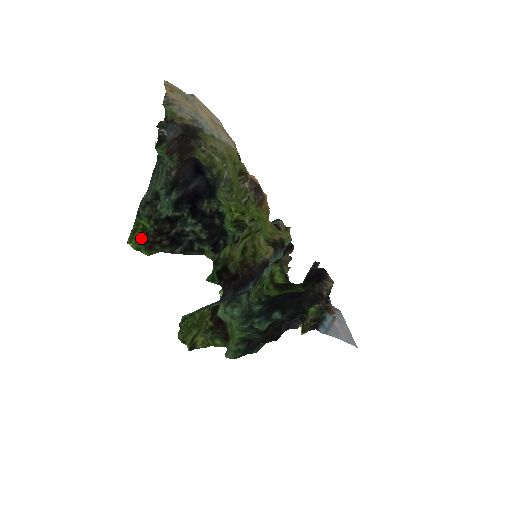
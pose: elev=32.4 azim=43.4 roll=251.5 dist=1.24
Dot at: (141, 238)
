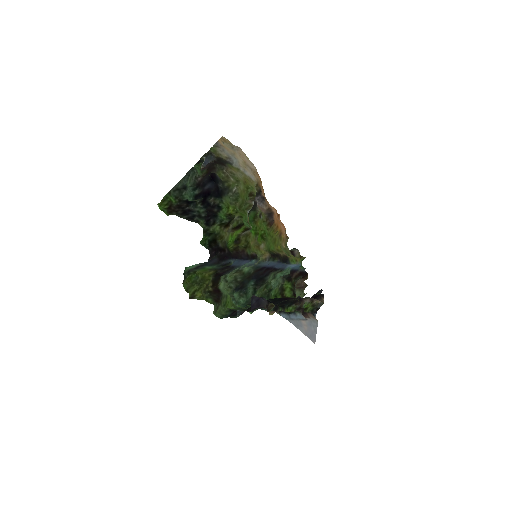
Dot at: (167, 206)
